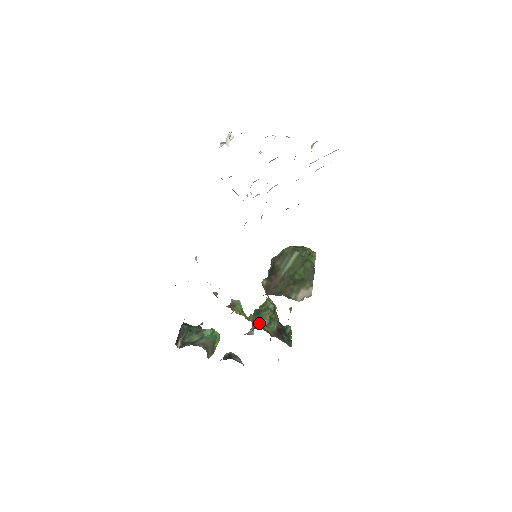
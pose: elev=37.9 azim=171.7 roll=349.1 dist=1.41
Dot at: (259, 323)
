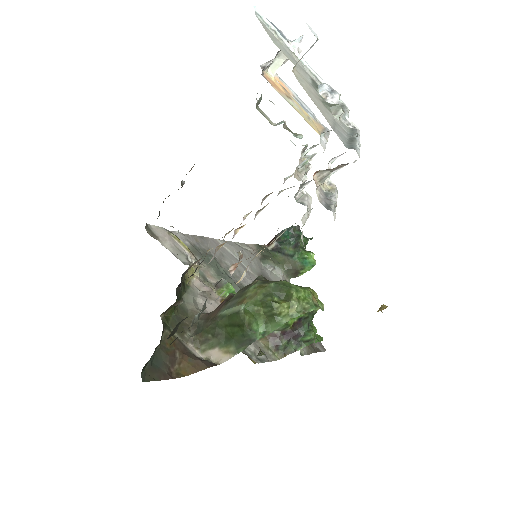
Dot at: occluded
